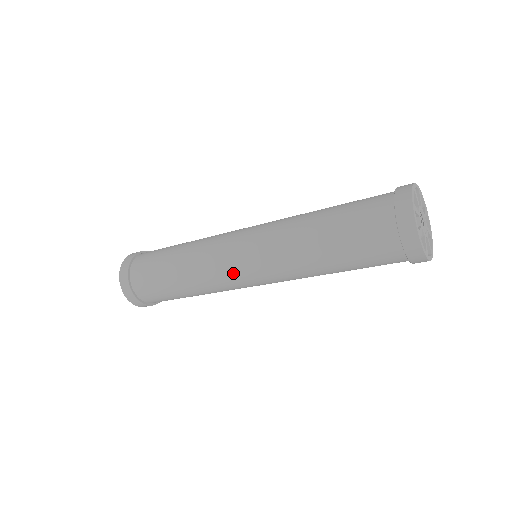
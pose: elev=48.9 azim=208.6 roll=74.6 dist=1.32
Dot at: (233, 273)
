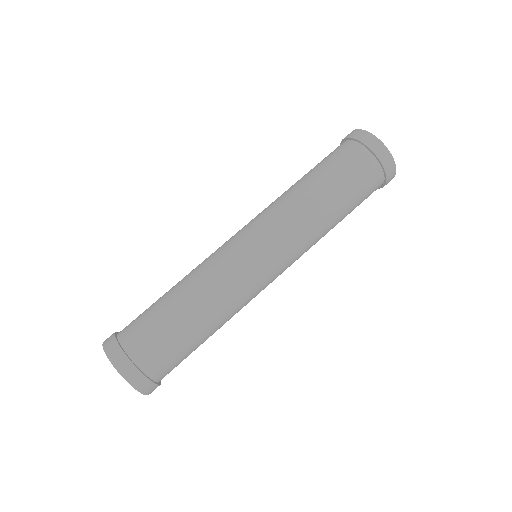
Dot at: (265, 283)
